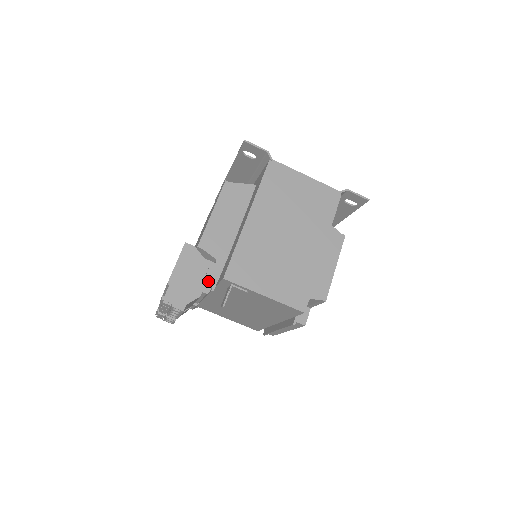
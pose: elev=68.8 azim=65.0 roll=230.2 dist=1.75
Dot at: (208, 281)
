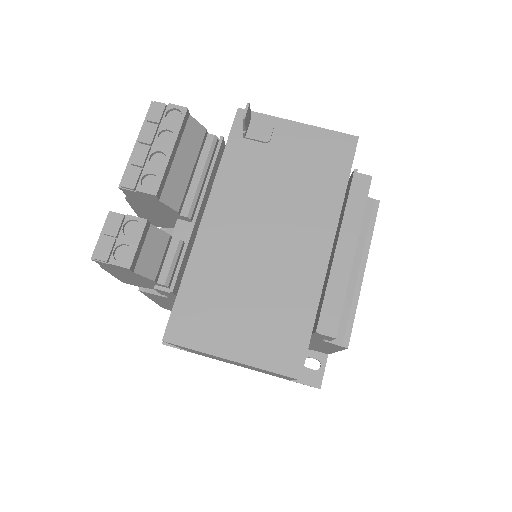
Dot at: occluded
